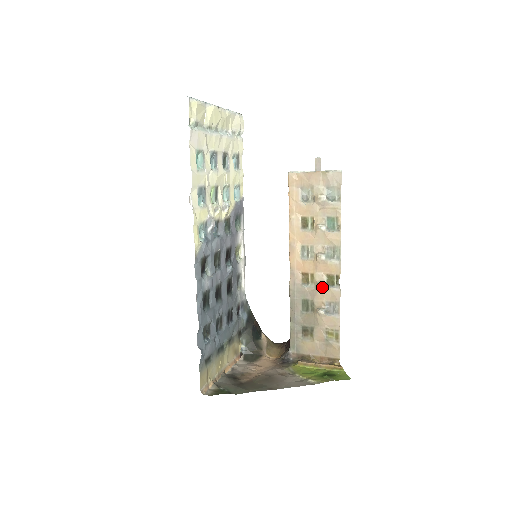
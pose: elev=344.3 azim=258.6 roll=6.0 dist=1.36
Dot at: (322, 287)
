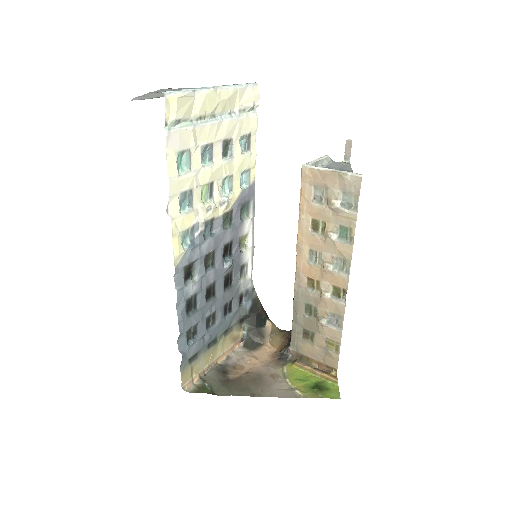
Dot at: (326, 298)
